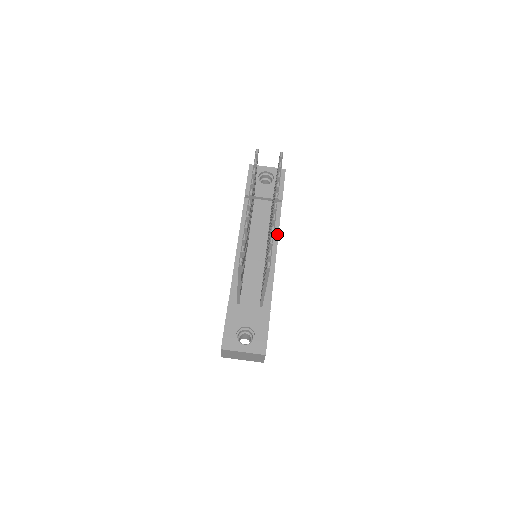
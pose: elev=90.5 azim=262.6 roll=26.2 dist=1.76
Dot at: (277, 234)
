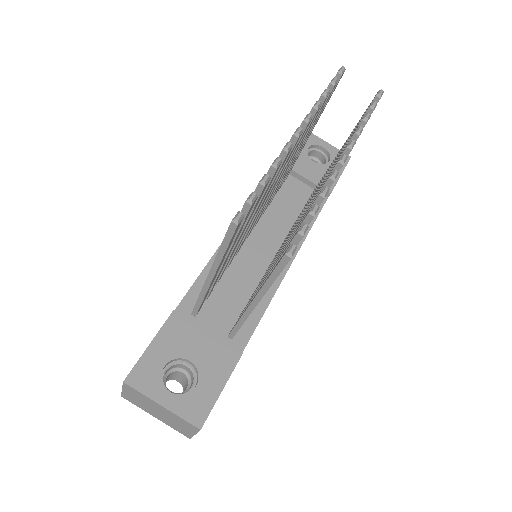
Dot at: (303, 237)
